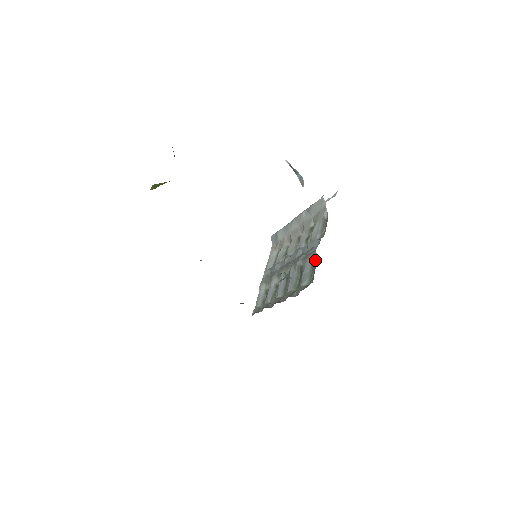
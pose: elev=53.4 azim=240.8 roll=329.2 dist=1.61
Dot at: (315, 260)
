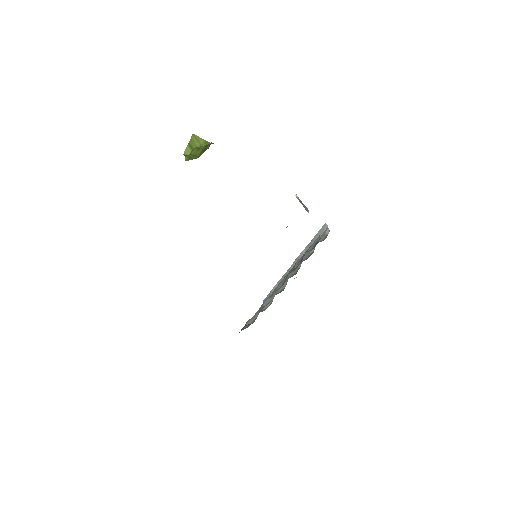
Dot at: (318, 240)
